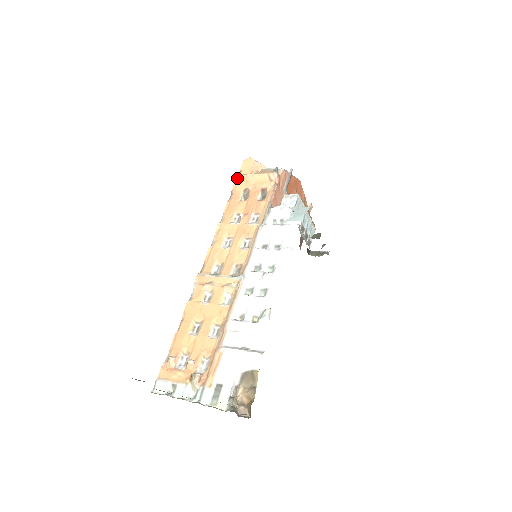
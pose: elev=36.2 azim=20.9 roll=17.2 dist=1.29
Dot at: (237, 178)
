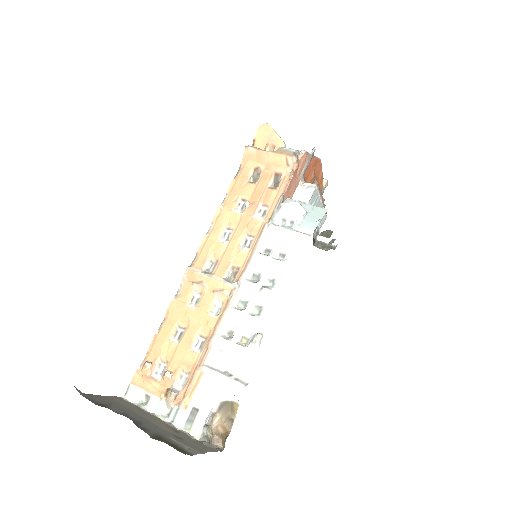
Dot at: (249, 151)
